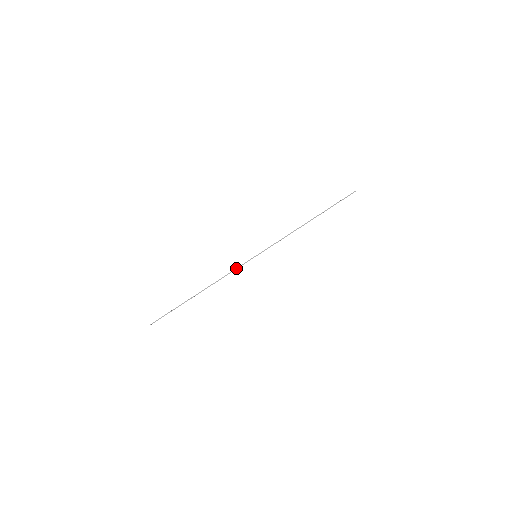
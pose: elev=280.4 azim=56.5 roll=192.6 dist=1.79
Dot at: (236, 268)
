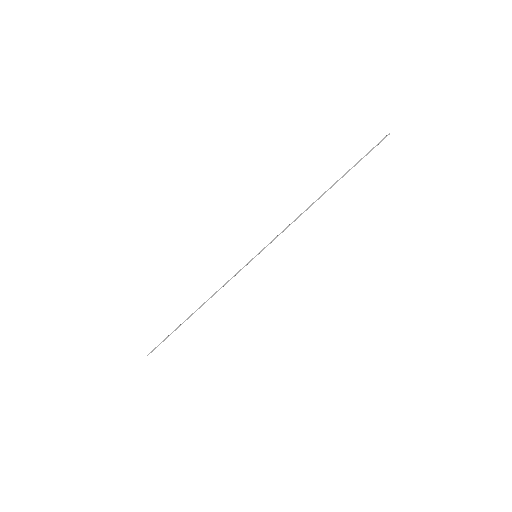
Dot at: occluded
